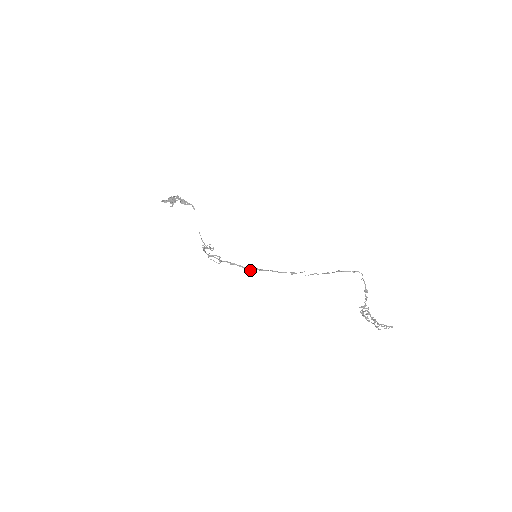
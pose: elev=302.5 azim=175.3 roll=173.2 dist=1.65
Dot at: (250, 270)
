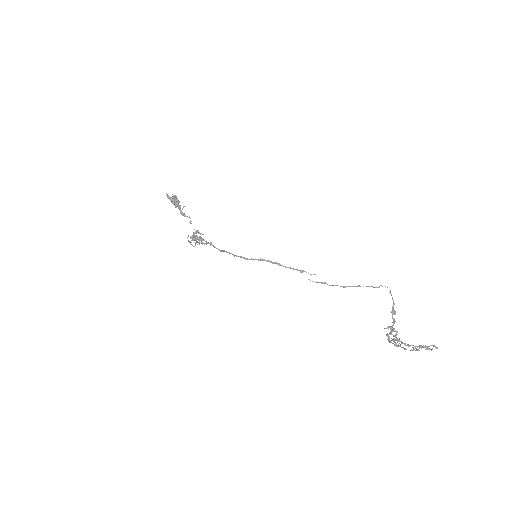
Dot at: (247, 259)
